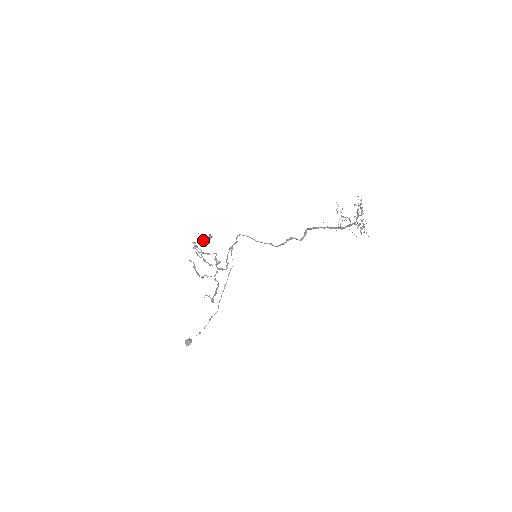
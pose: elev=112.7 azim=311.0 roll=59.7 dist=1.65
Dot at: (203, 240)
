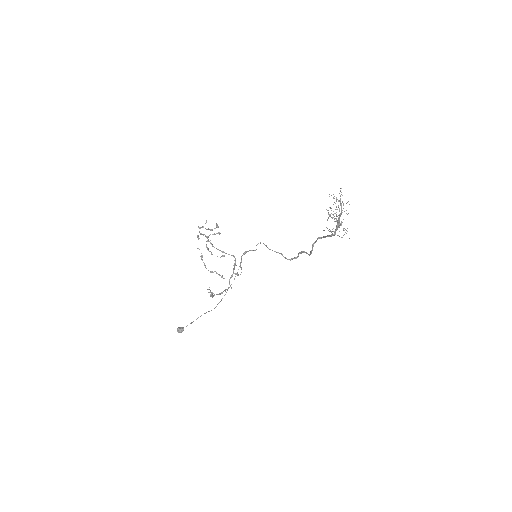
Dot at: (216, 233)
